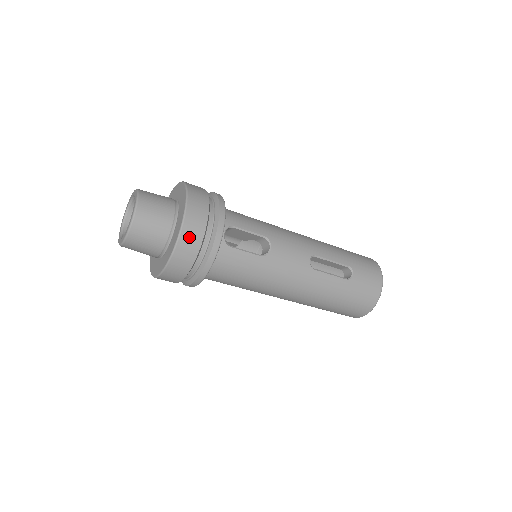
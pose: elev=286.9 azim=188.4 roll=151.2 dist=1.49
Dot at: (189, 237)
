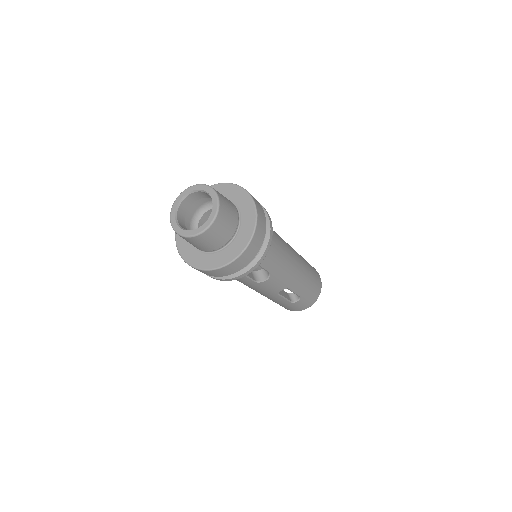
Dot at: (219, 272)
